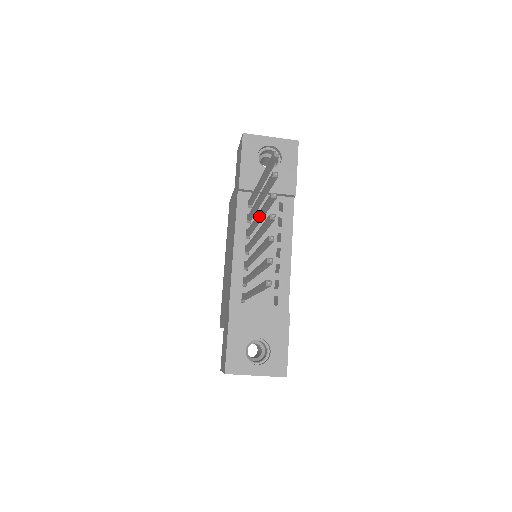
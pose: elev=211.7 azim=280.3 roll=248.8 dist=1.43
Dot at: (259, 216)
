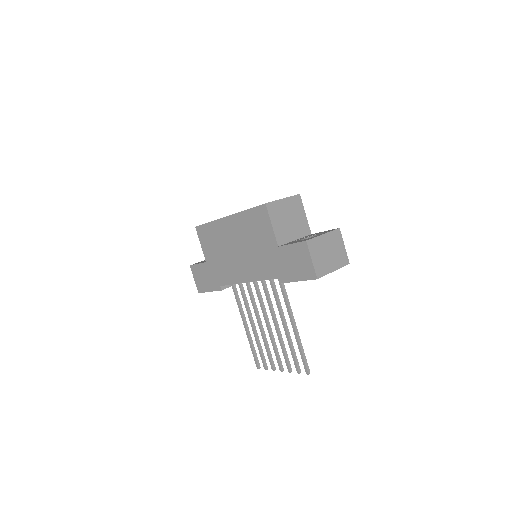
Dot at: (277, 334)
